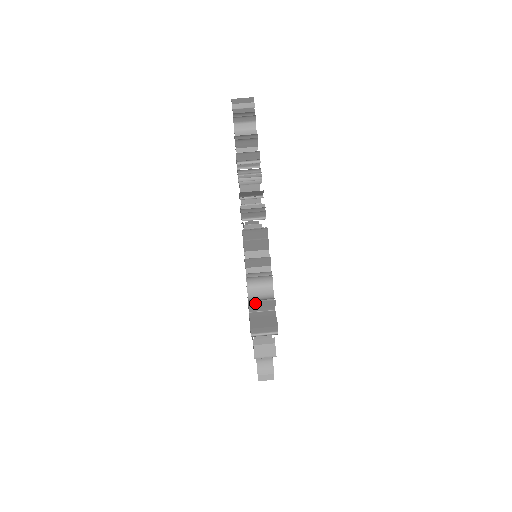
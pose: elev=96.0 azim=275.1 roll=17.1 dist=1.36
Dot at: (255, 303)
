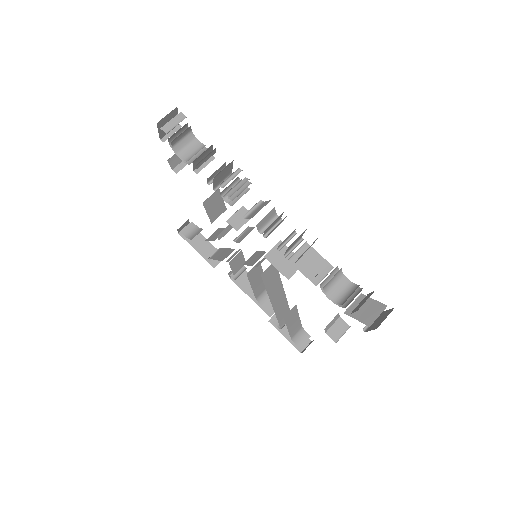
Dot at: occluded
